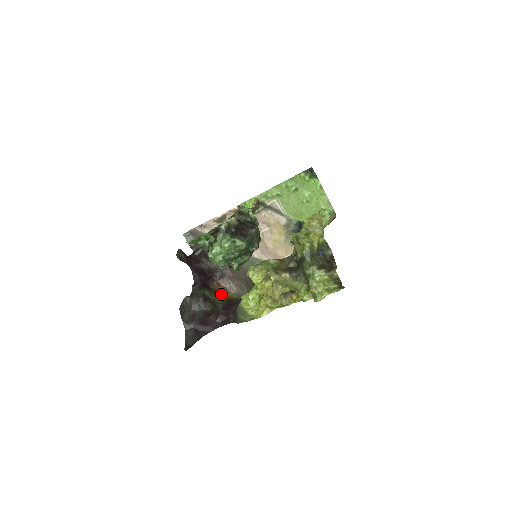
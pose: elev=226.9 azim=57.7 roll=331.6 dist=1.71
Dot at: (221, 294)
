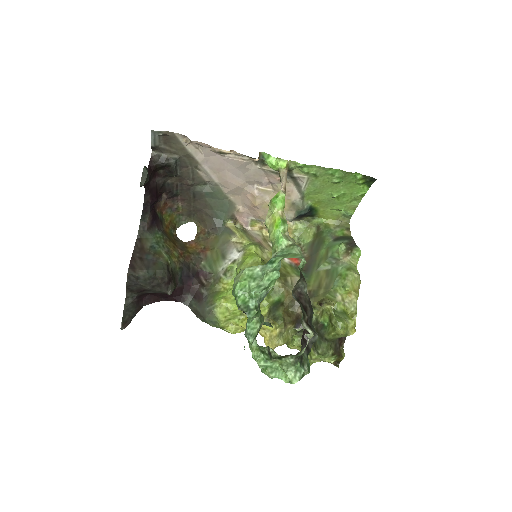
Dot at: (164, 218)
